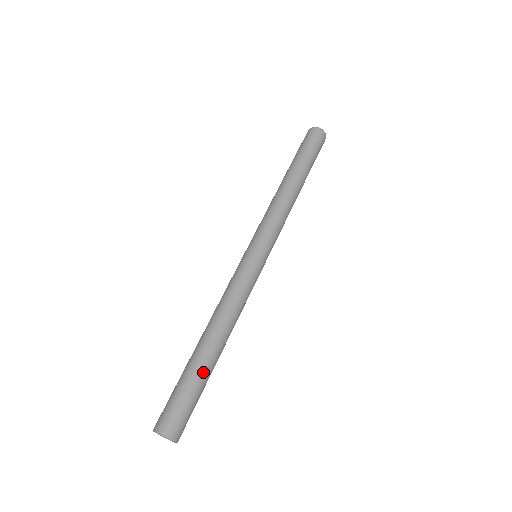
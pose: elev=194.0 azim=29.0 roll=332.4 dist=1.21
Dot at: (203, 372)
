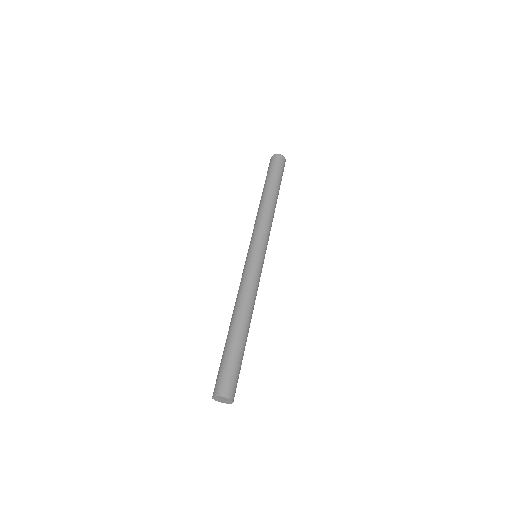
Dot at: (244, 348)
